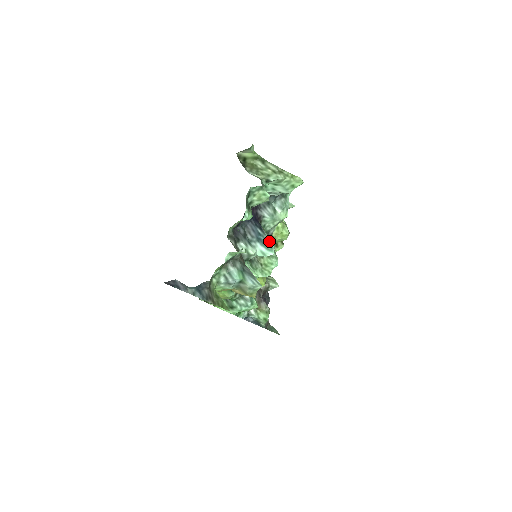
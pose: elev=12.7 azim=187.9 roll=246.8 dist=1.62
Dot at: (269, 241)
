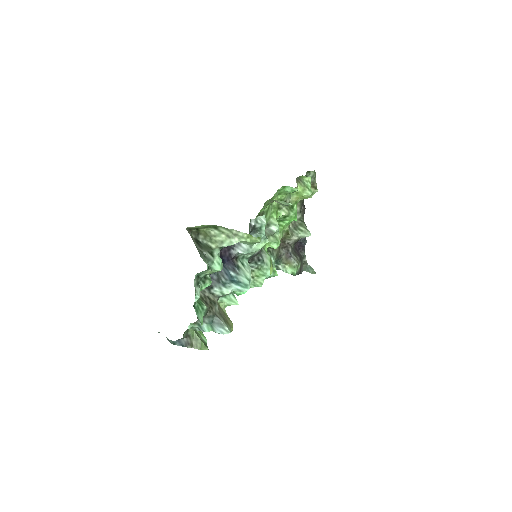
Dot at: (243, 280)
